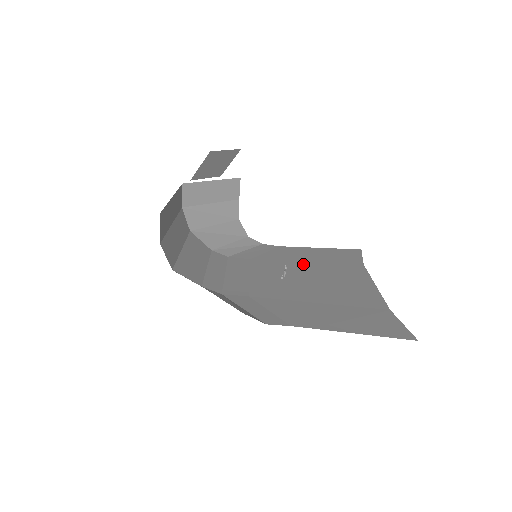
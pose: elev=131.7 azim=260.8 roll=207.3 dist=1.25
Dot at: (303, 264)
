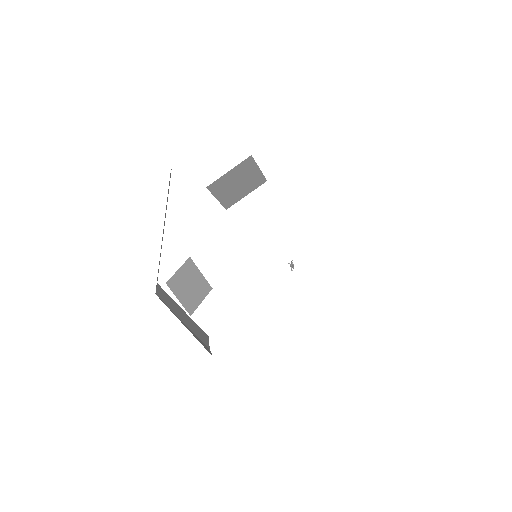
Dot at: occluded
